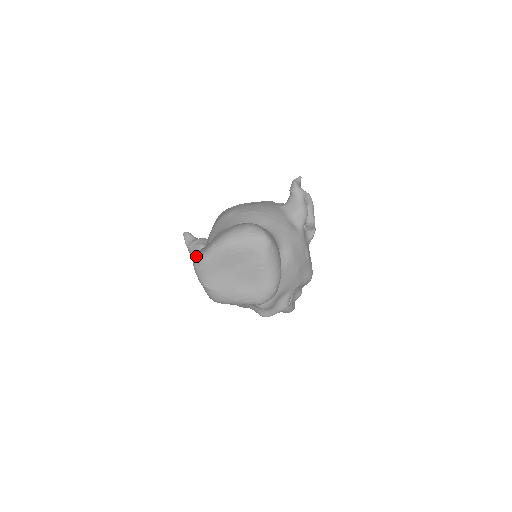
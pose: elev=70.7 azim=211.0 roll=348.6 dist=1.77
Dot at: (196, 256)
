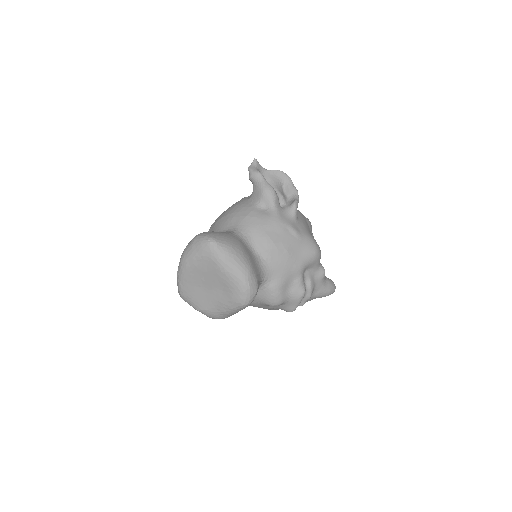
Dot at: occluded
